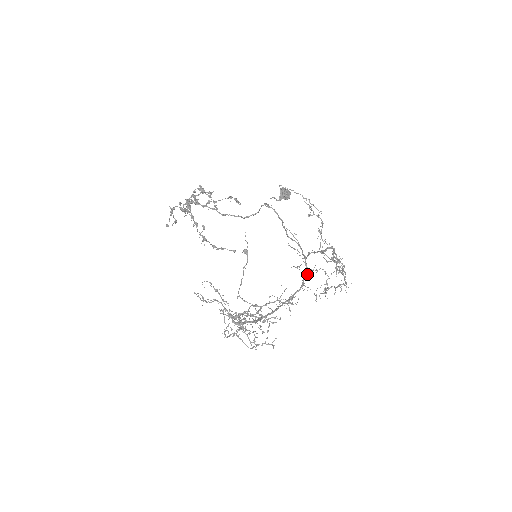
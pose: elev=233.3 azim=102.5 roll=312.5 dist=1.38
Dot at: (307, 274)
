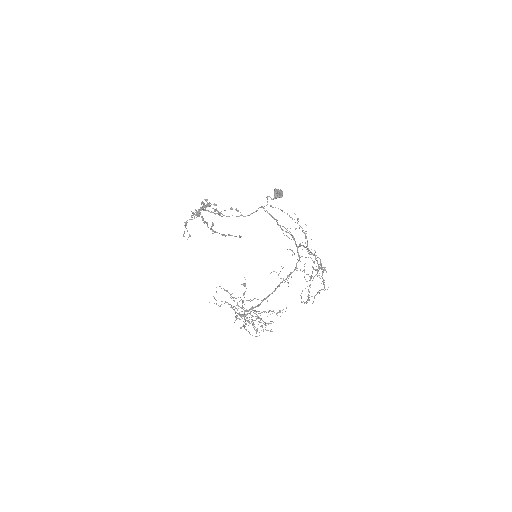
Dot at: (299, 259)
